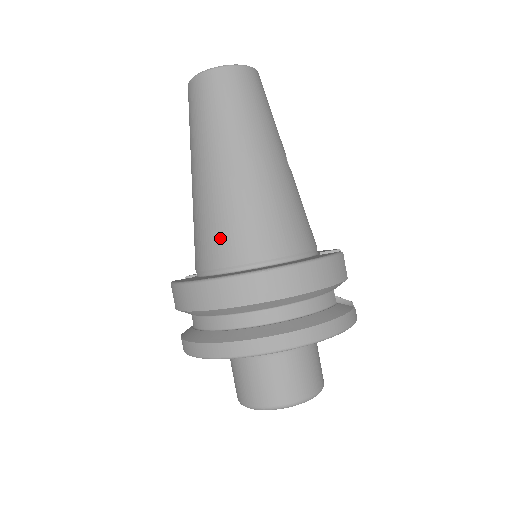
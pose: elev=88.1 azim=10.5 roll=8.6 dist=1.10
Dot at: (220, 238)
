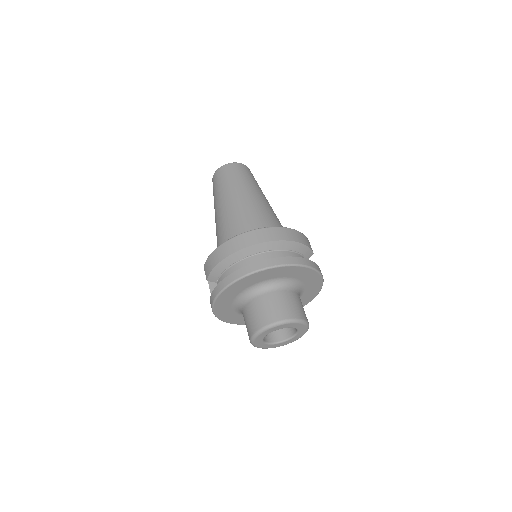
Dot at: (237, 228)
